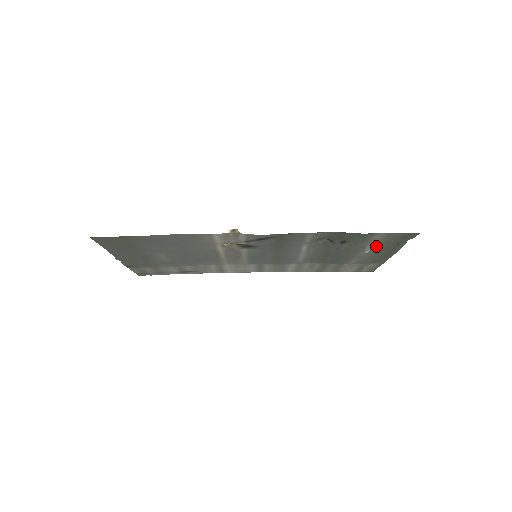
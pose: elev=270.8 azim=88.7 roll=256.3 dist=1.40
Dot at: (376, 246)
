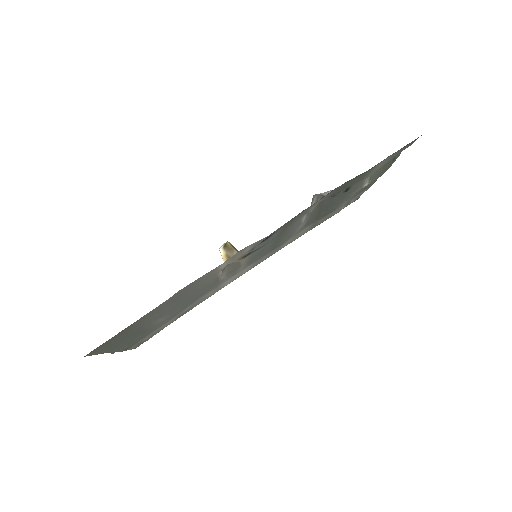
Dot at: (374, 174)
